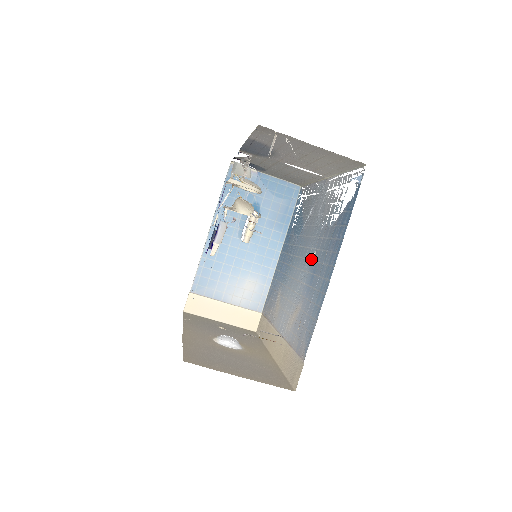
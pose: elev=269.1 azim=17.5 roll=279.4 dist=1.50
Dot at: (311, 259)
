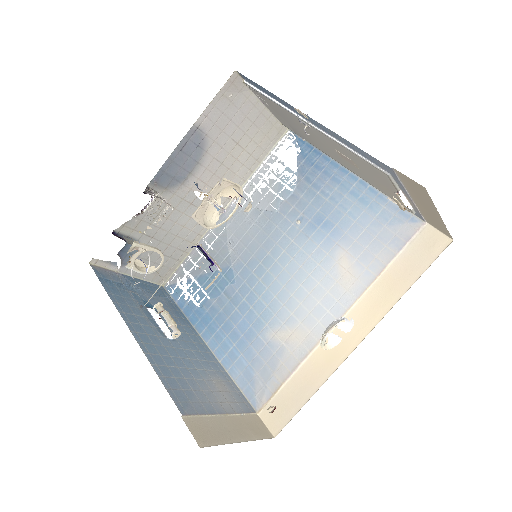
Dot at: (299, 231)
